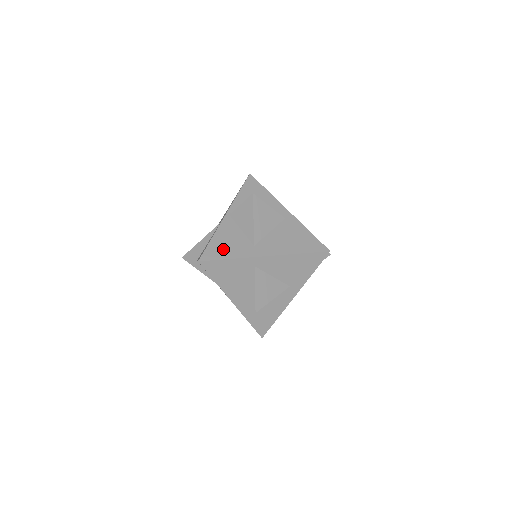
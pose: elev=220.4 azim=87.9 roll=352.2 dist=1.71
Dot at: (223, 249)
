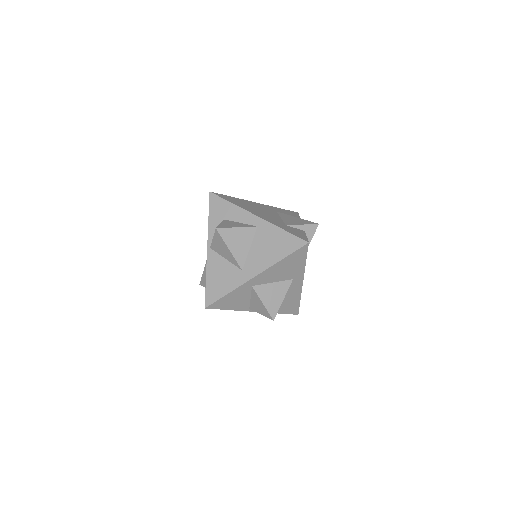
Dot at: (219, 287)
